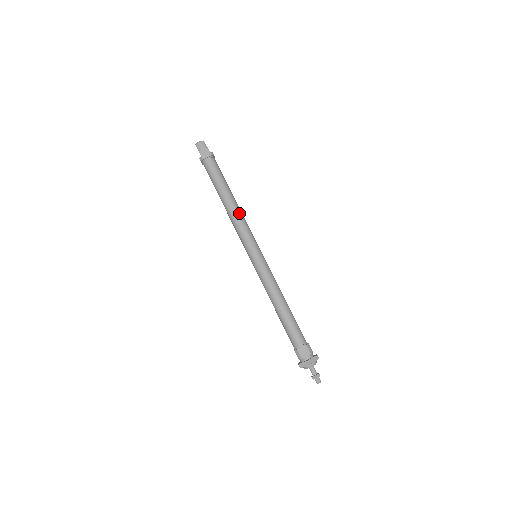
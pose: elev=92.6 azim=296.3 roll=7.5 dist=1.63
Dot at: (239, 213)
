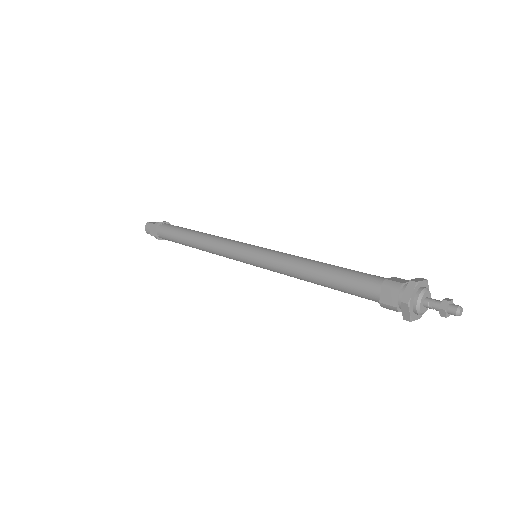
Dot at: (208, 240)
